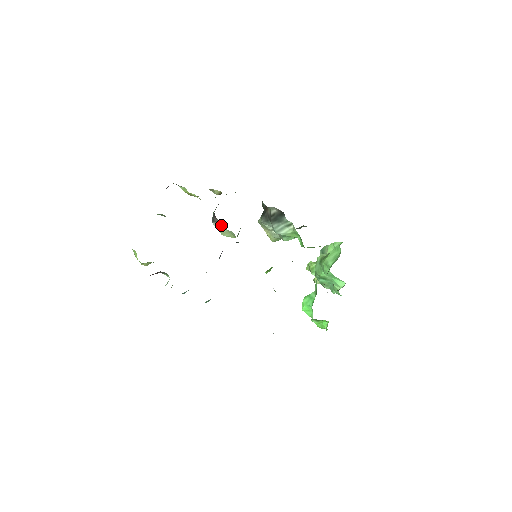
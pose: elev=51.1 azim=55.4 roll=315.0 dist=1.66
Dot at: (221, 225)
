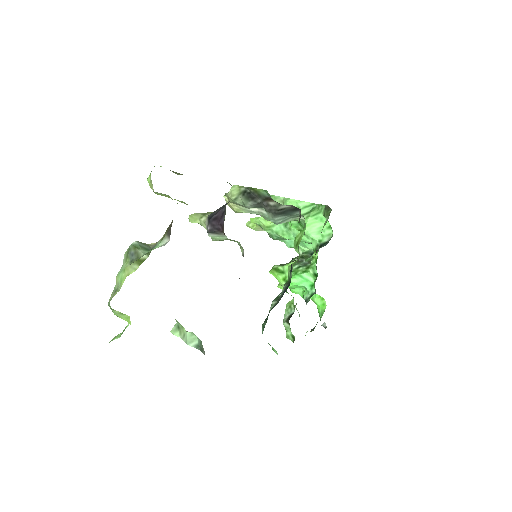
Dot at: (224, 236)
